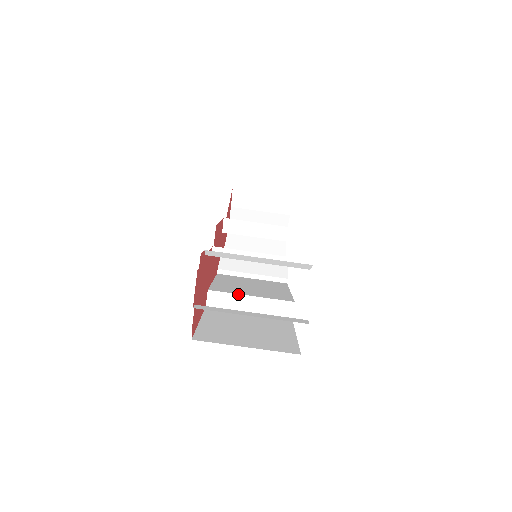
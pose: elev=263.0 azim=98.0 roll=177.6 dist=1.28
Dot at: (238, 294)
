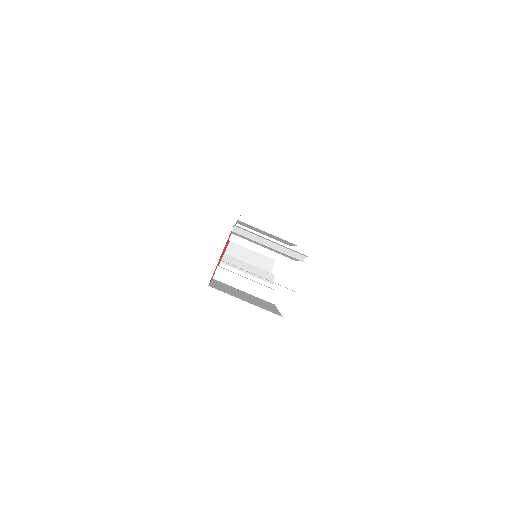
Dot at: (239, 275)
